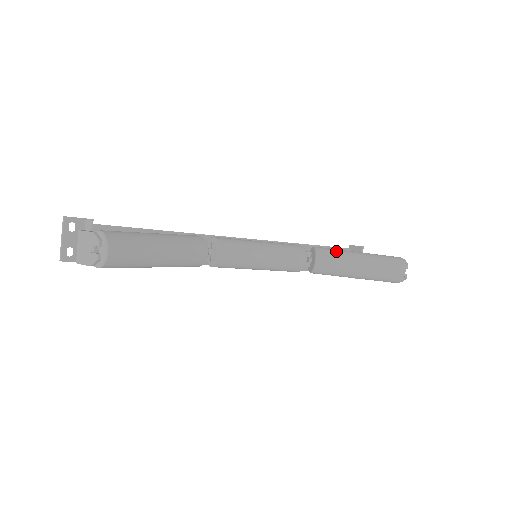
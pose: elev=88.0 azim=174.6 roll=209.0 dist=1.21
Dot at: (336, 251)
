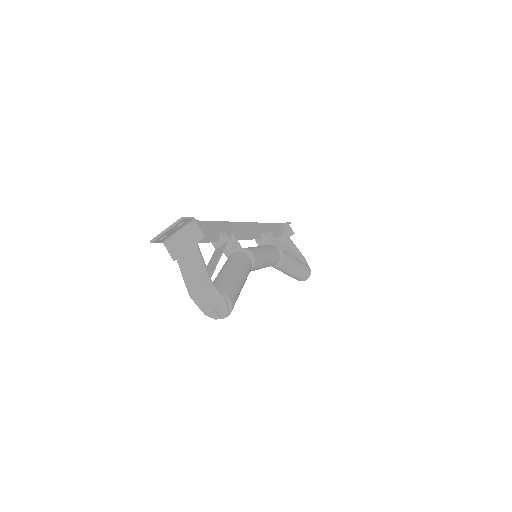
Dot at: (291, 261)
